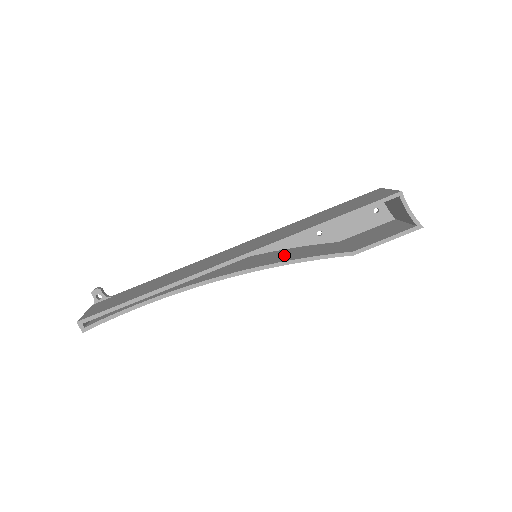
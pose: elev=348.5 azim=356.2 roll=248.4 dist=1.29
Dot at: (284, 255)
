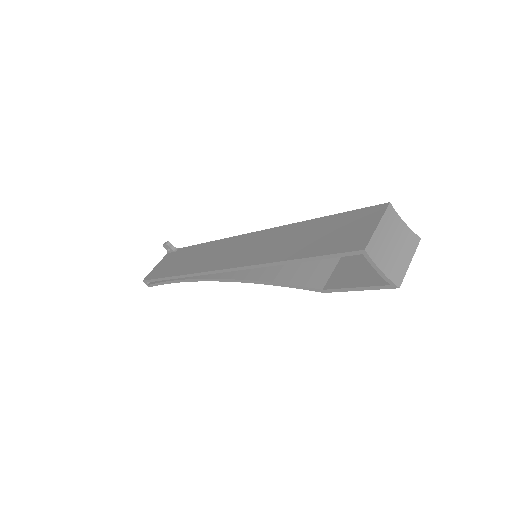
Dot at: occluded
